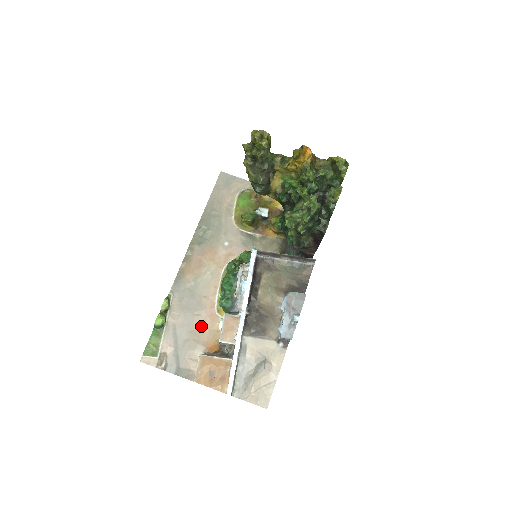
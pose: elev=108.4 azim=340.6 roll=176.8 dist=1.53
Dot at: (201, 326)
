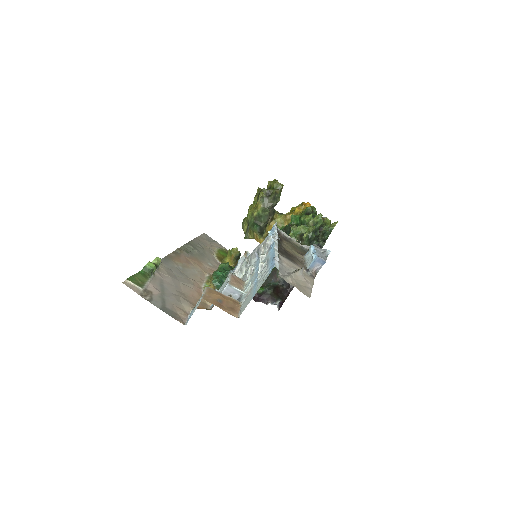
Dot at: (189, 293)
